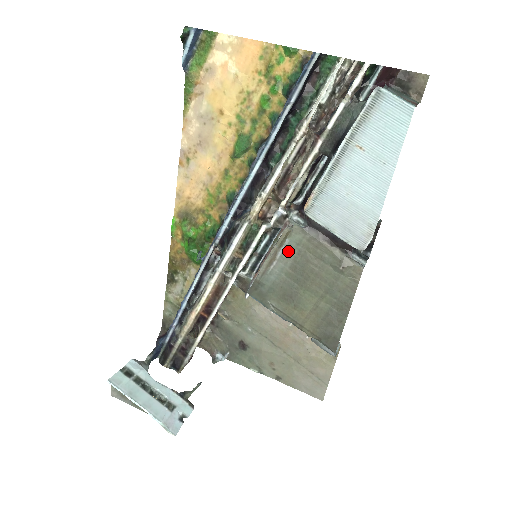
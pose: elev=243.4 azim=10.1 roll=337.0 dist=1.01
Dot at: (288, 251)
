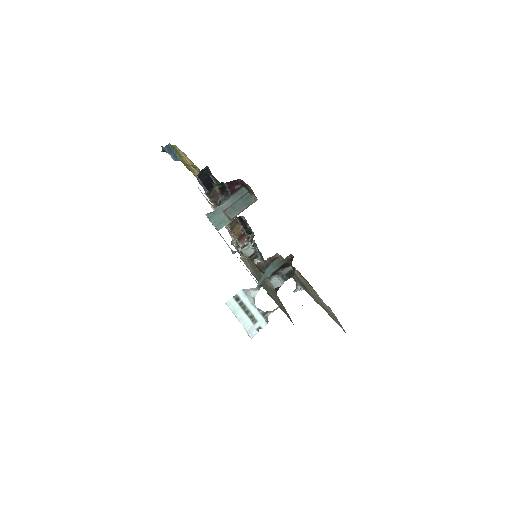
Dot at: (251, 266)
